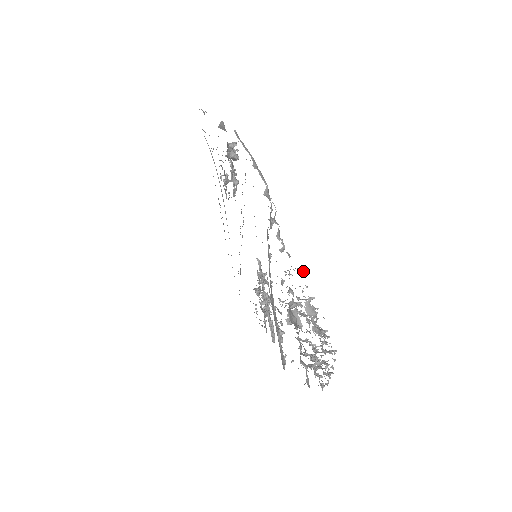
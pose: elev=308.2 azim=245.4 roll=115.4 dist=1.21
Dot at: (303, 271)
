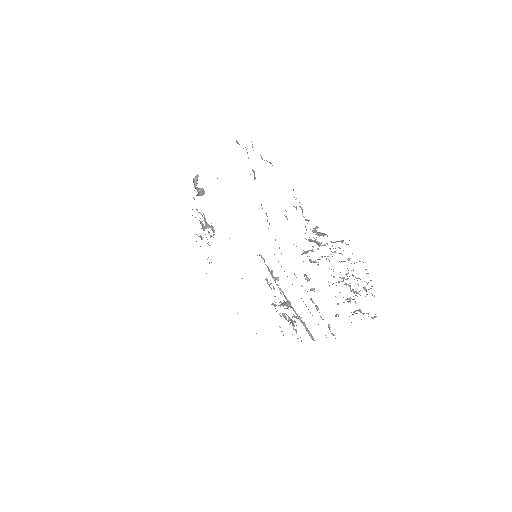
Dot at: (296, 207)
